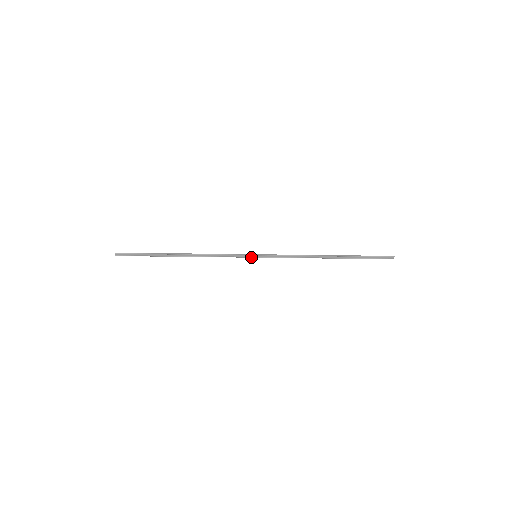
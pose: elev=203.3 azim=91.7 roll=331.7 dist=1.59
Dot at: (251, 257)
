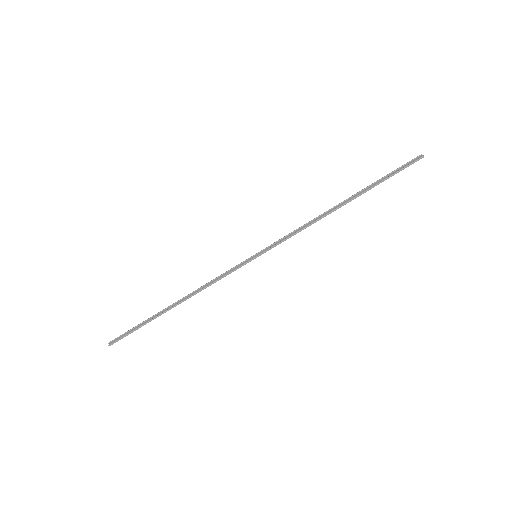
Dot at: (250, 260)
